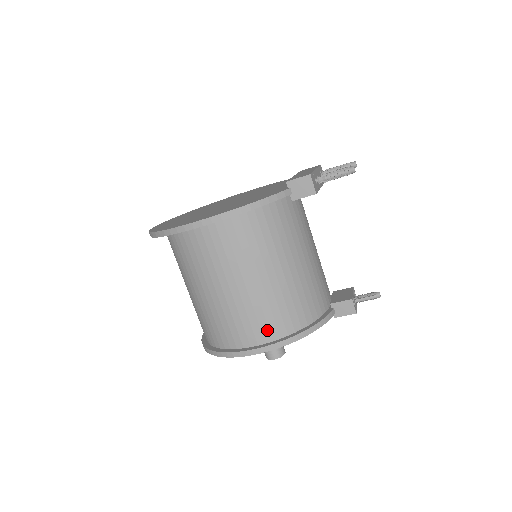
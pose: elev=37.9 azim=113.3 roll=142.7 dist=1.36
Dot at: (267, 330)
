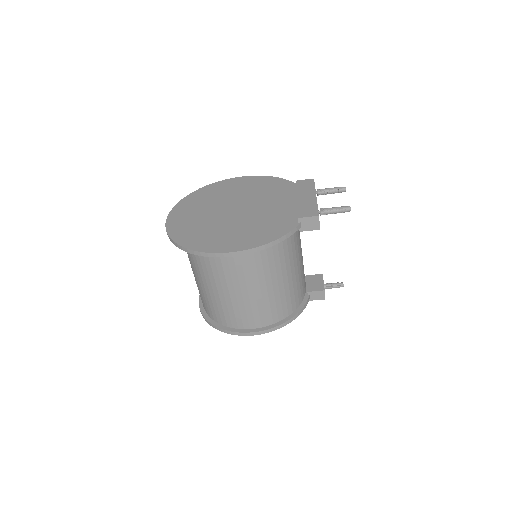
Dot at: (265, 319)
